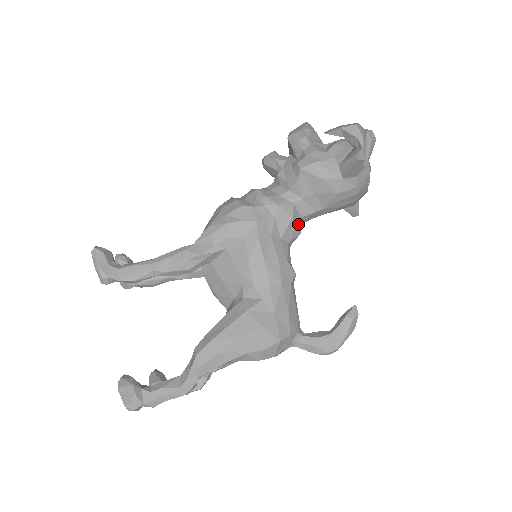
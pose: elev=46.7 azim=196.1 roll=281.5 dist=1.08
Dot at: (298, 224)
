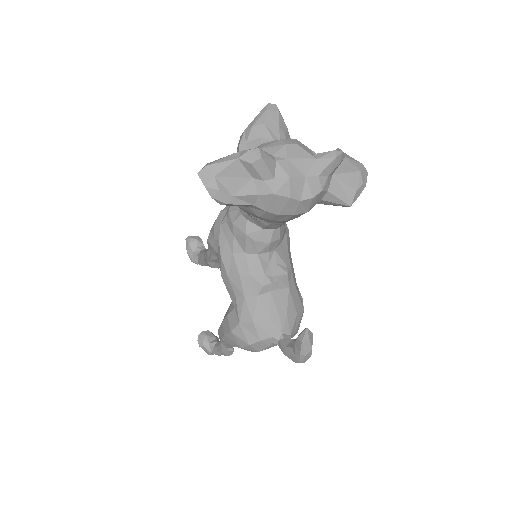
Dot at: (260, 237)
